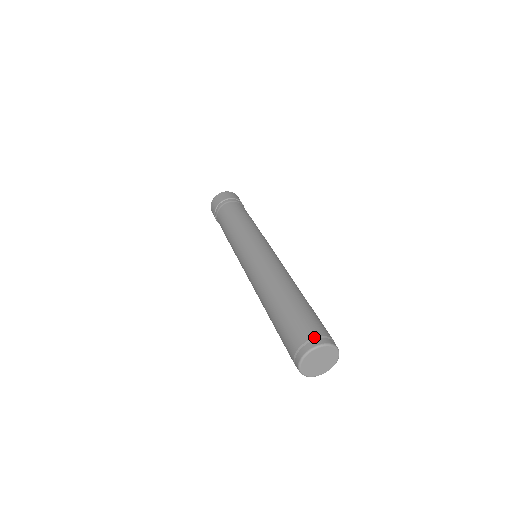
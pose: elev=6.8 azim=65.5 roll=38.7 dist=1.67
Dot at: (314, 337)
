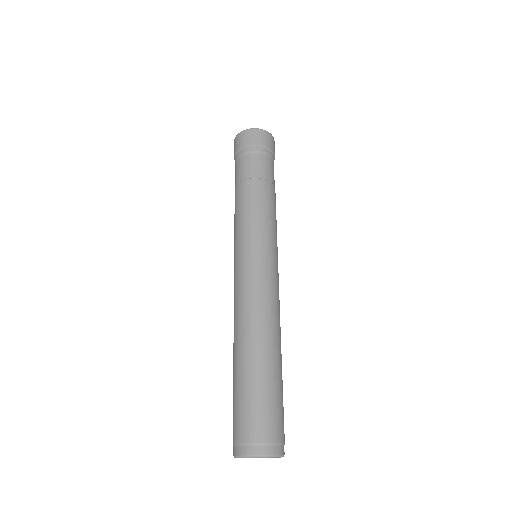
Dot at: (240, 443)
